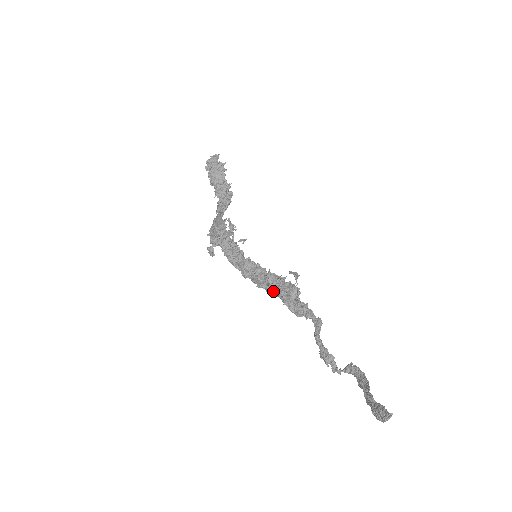
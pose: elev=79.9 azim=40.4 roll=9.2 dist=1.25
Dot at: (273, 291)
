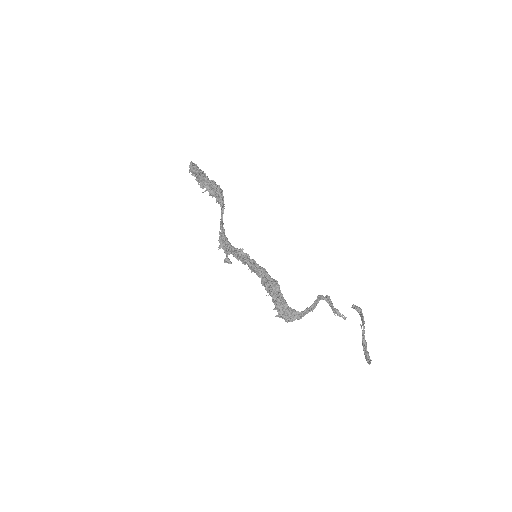
Dot at: occluded
